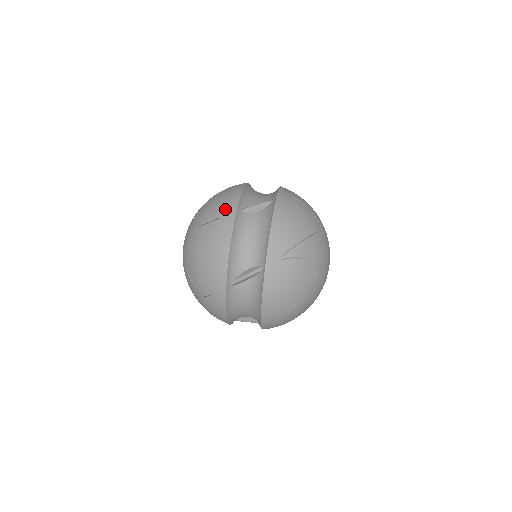
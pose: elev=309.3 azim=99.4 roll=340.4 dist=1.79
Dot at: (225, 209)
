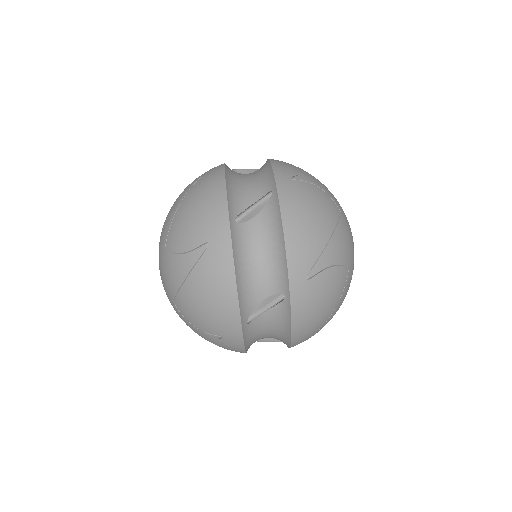
Dot at: (225, 330)
